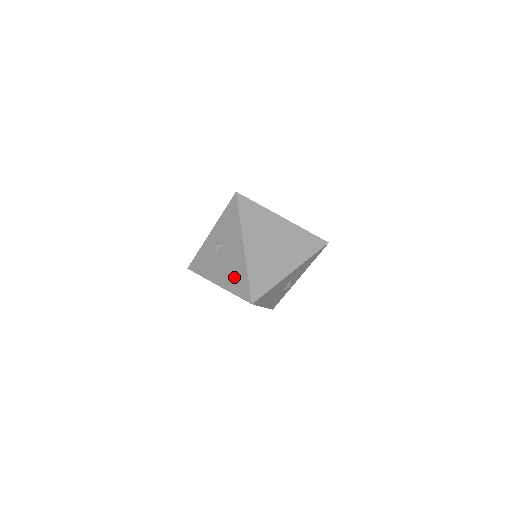
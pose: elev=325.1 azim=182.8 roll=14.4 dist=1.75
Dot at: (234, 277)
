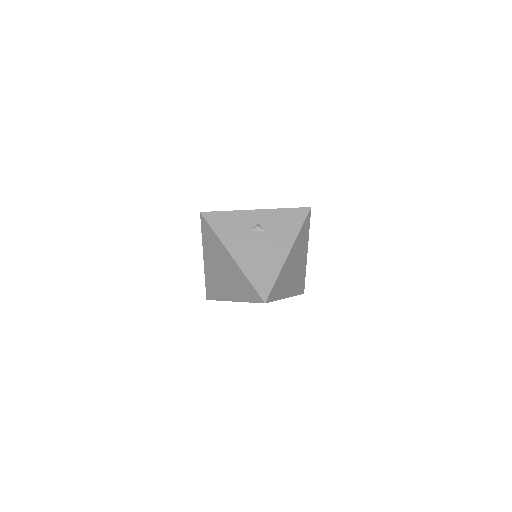
Dot at: (260, 267)
